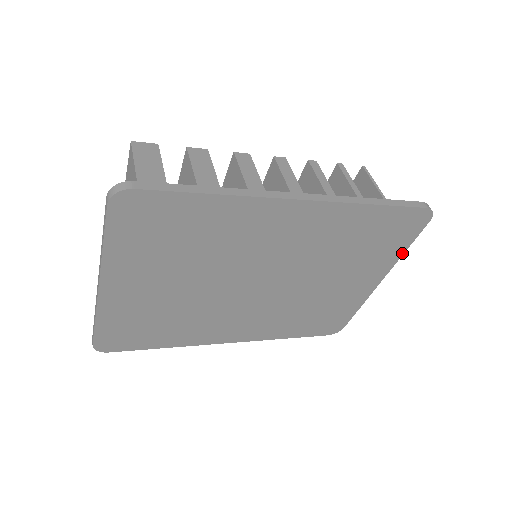
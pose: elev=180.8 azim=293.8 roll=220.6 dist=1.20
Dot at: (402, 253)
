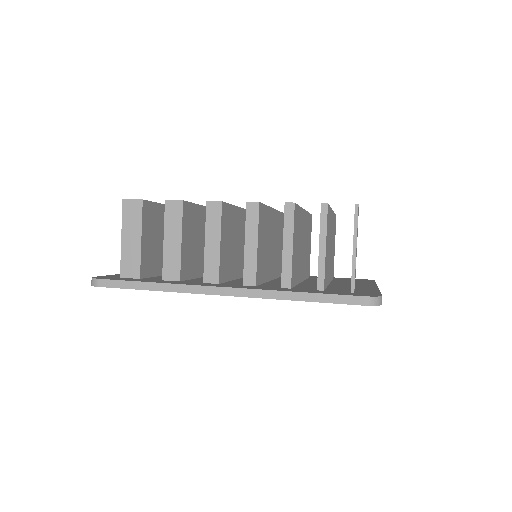
Dot at: occluded
